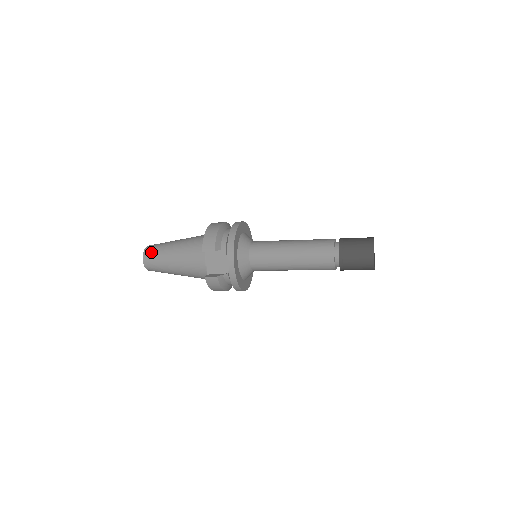
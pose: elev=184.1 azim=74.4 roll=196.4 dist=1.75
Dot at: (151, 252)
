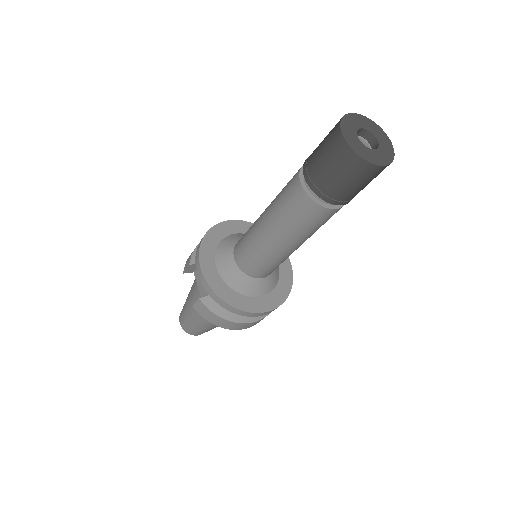
Dot at: occluded
